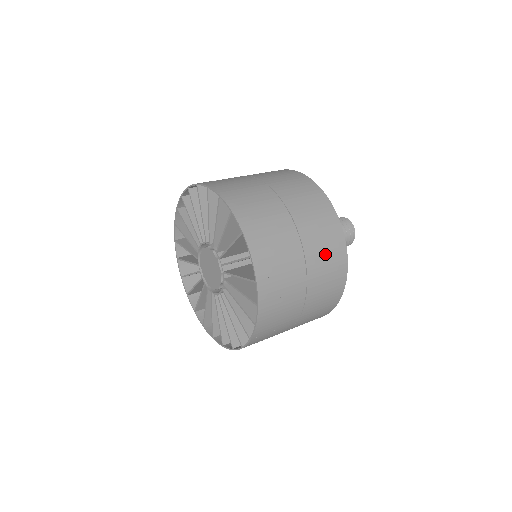
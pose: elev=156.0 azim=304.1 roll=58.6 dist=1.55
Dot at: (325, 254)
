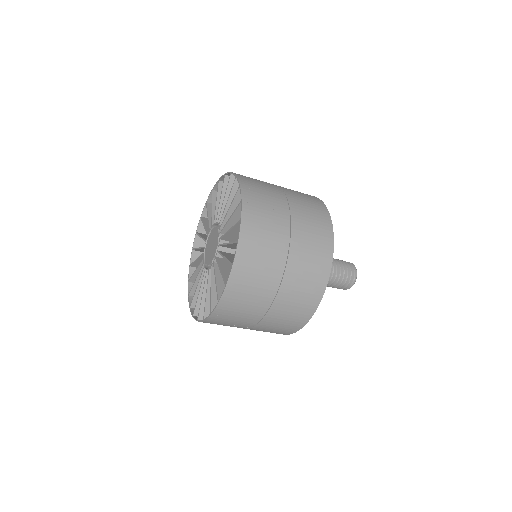
Dot at: (310, 252)
